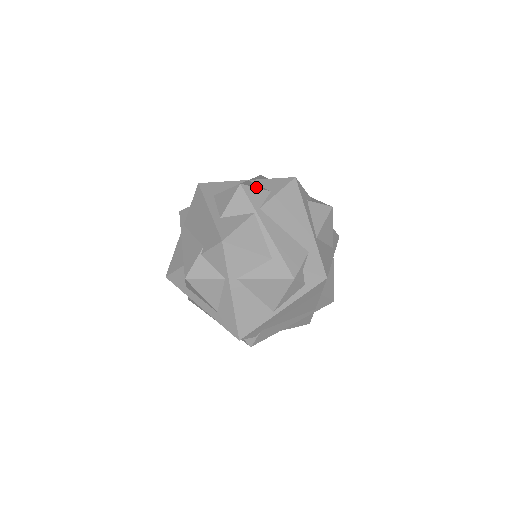
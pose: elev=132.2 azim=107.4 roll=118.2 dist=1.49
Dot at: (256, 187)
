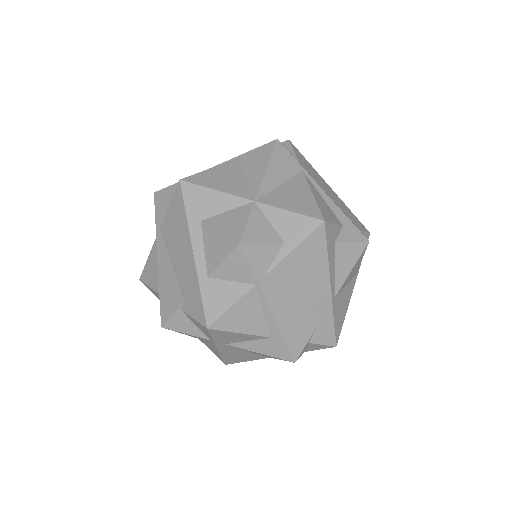
Dot at: (263, 242)
